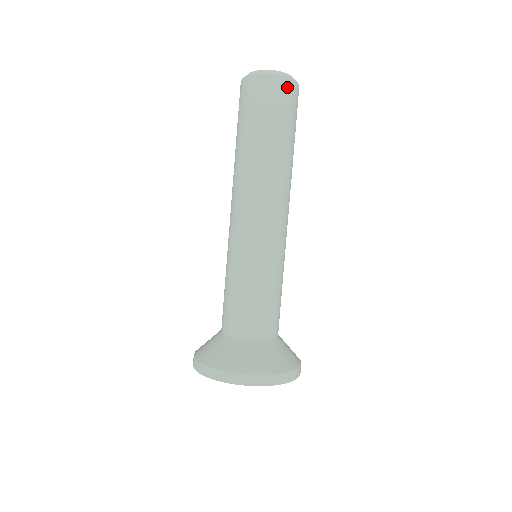
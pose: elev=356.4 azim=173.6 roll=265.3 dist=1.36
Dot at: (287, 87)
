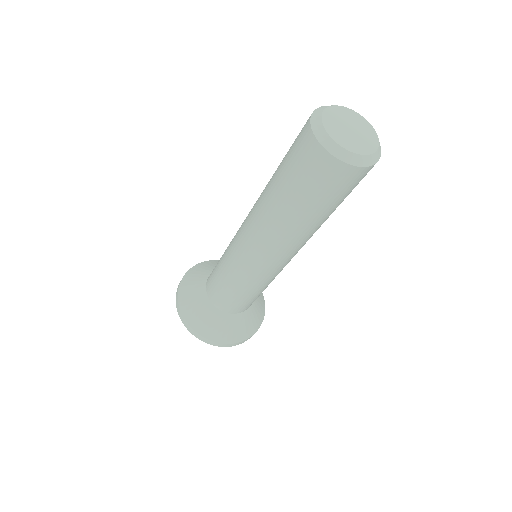
Dot at: (348, 174)
